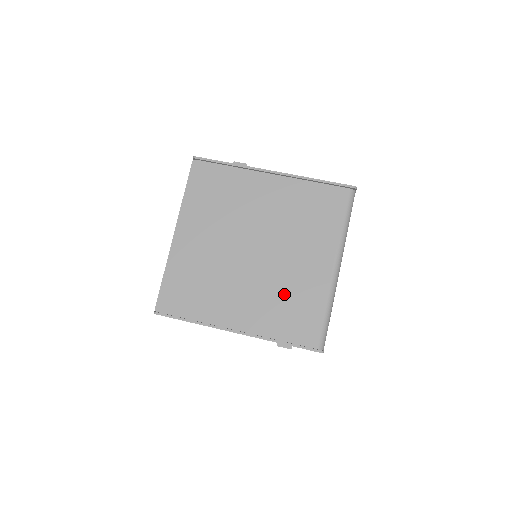
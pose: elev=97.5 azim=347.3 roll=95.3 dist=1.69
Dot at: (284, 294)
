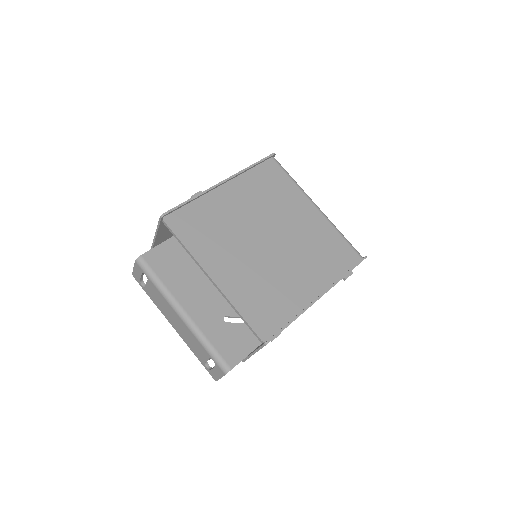
Dot at: (314, 247)
